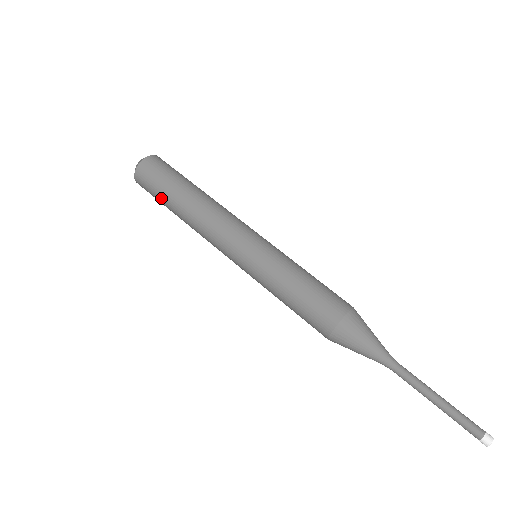
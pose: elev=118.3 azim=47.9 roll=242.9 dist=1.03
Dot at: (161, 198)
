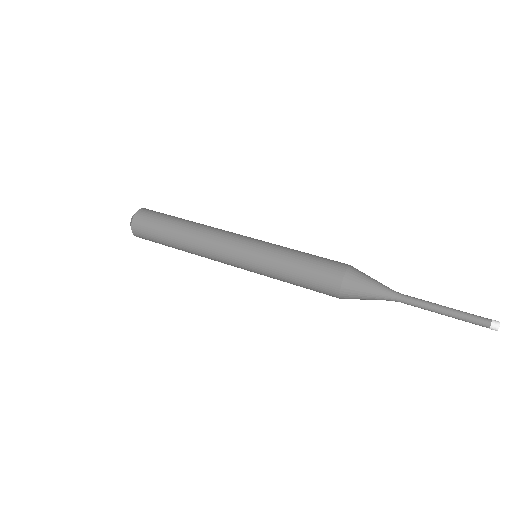
Dot at: (161, 239)
